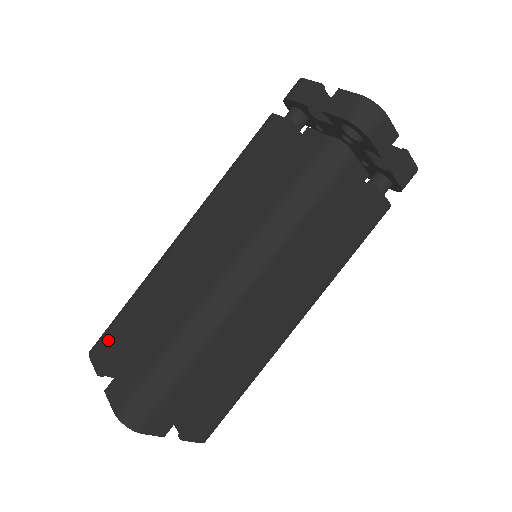
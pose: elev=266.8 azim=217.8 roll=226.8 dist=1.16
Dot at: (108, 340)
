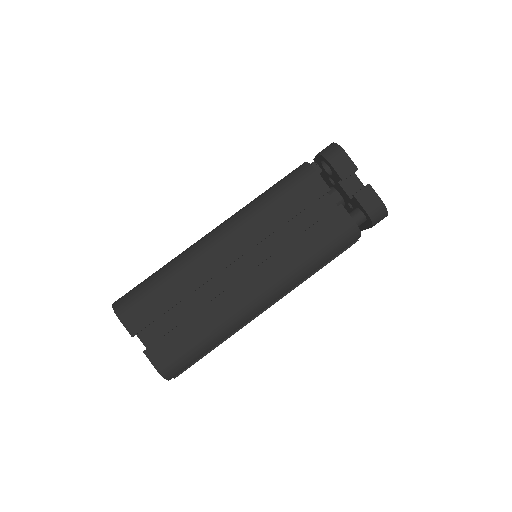
Dot at: occluded
